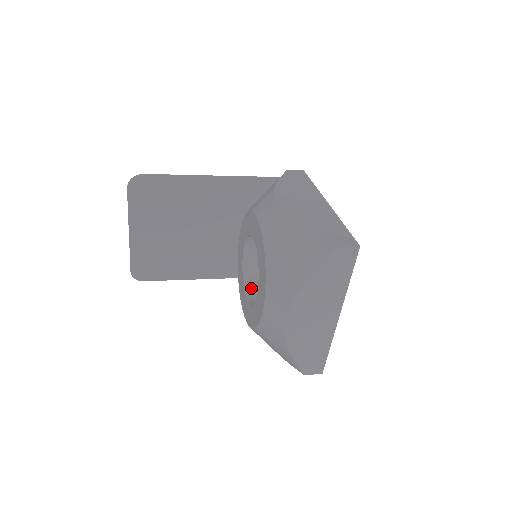
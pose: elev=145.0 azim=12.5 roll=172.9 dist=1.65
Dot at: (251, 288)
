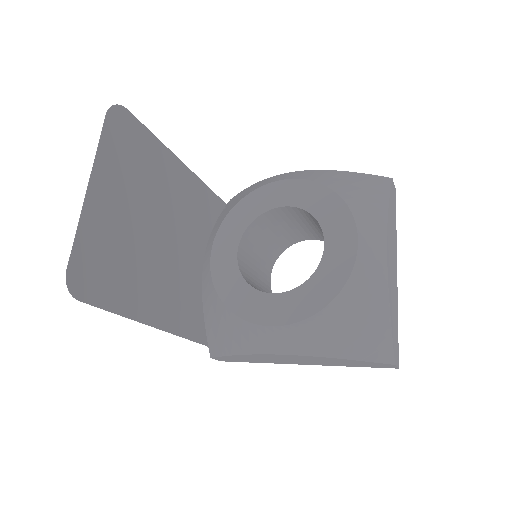
Dot at: occluded
